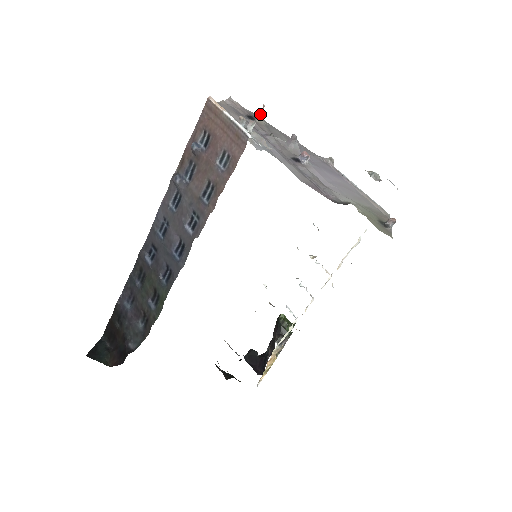
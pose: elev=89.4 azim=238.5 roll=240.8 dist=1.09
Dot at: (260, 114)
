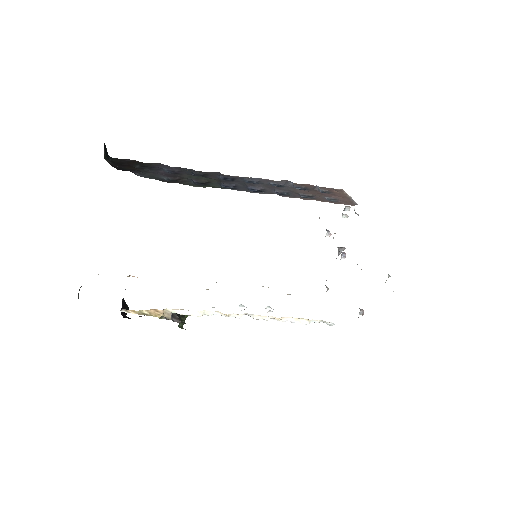
Dot at: (330, 233)
